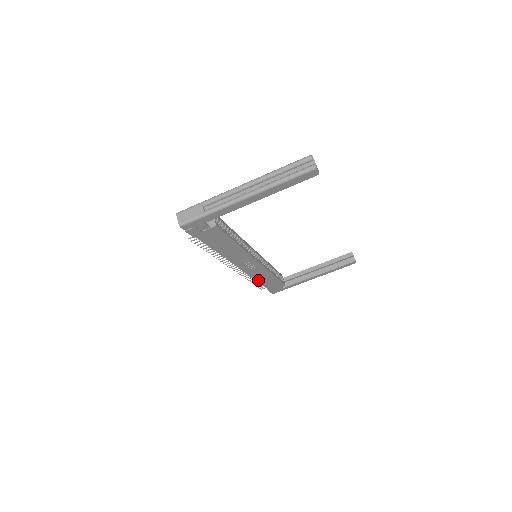
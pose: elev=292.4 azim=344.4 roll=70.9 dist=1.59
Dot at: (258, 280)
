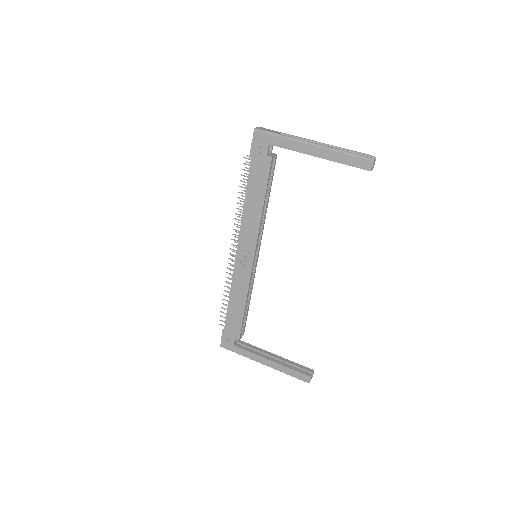
Dot at: (231, 296)
